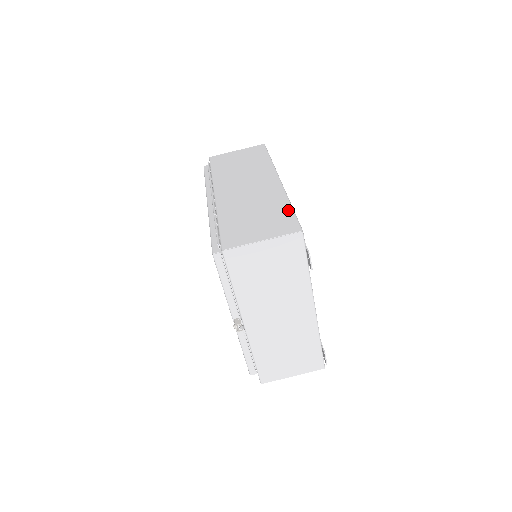
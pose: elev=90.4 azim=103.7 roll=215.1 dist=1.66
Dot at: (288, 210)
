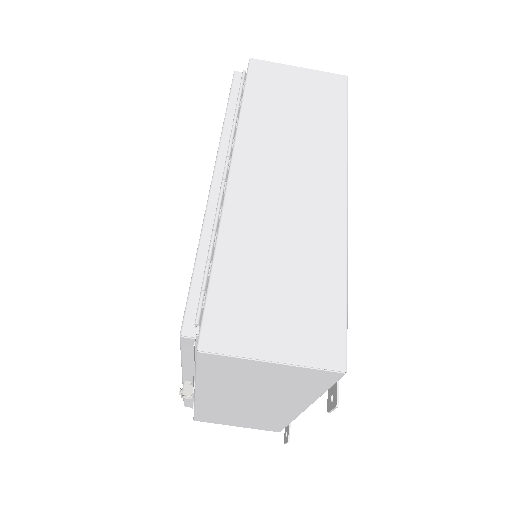
Dot at: (338, 295)
